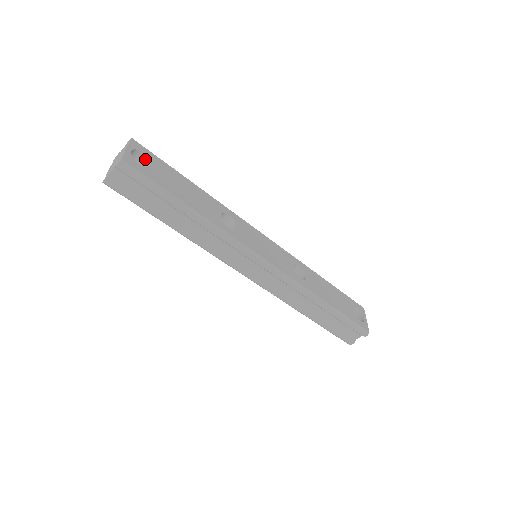
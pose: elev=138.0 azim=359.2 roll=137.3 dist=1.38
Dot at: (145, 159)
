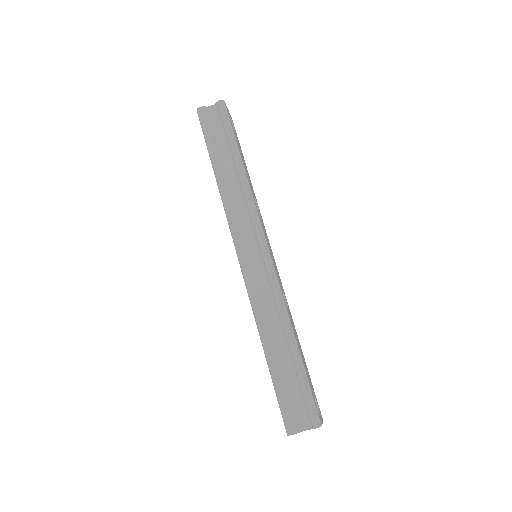
Dot at: occluded
